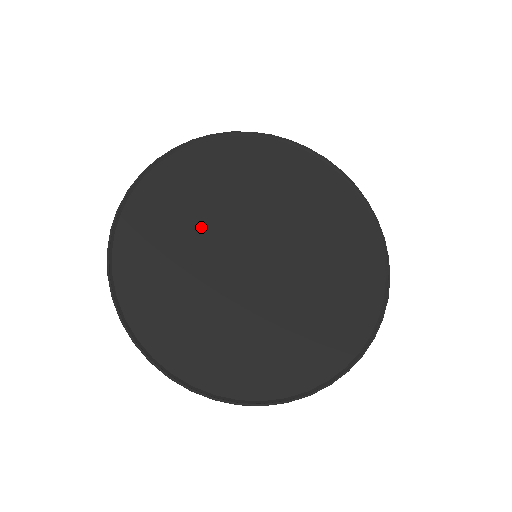
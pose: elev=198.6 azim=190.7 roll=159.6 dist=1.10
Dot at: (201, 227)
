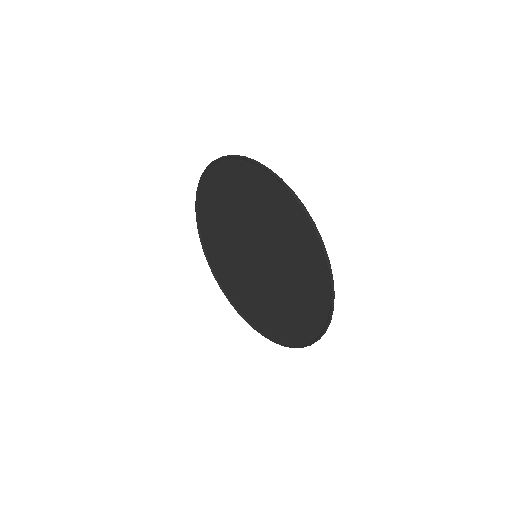
Dot at: (230, 223)
